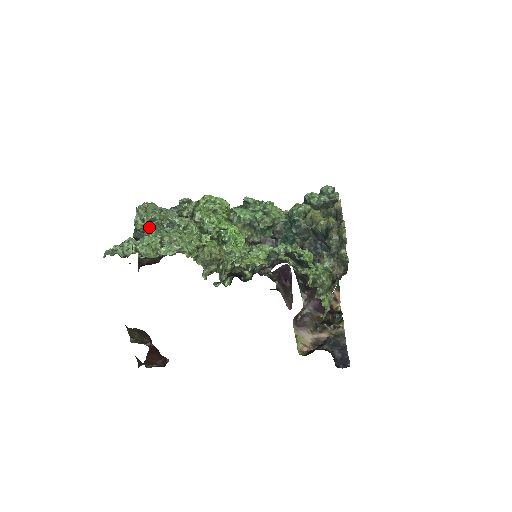
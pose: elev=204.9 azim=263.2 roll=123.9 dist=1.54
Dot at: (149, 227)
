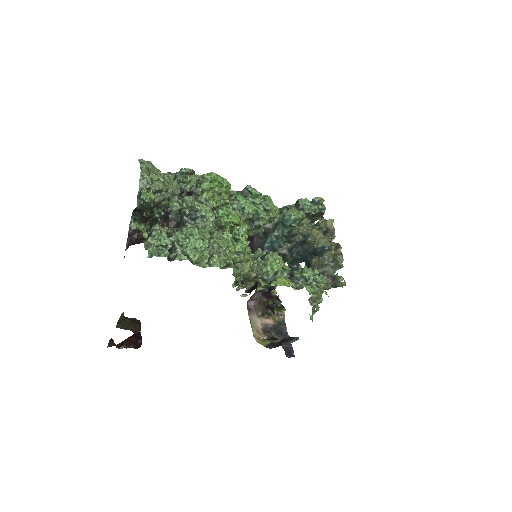
Dot at: occluded
